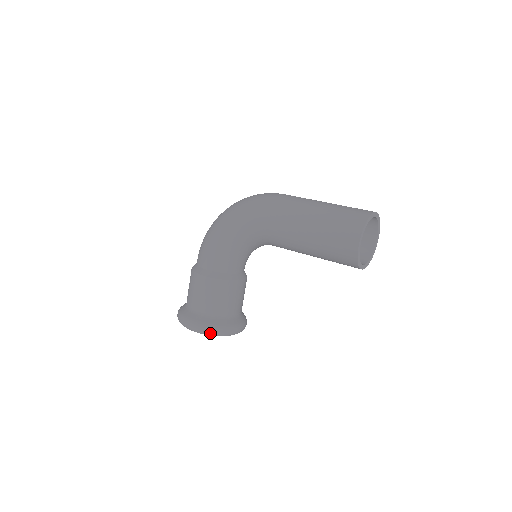
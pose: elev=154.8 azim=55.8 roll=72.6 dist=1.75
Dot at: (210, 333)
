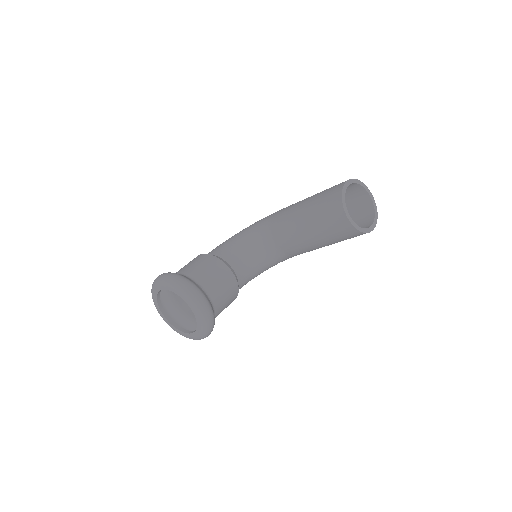
Dot at: (174, 279)
